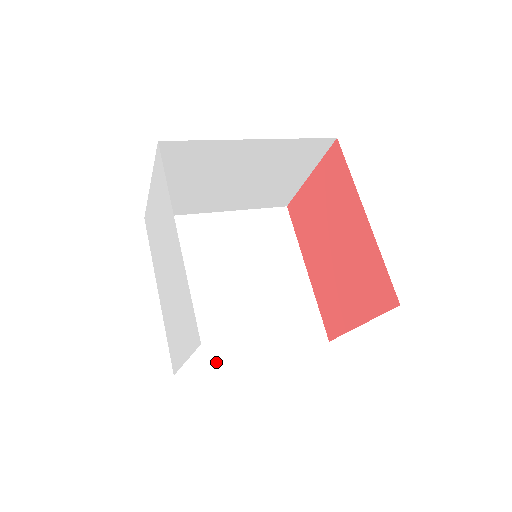
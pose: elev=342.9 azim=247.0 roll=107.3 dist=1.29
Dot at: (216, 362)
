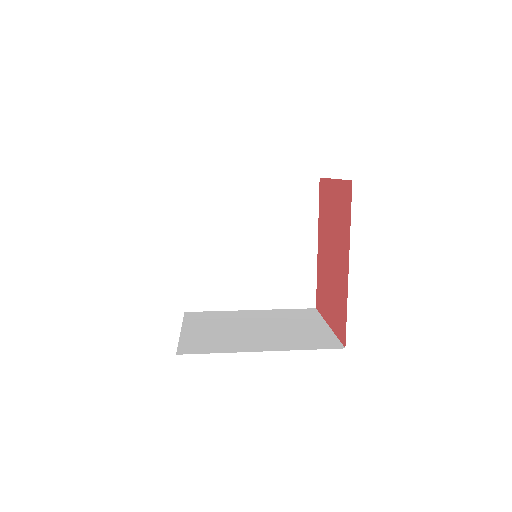
Dot at: (218, 308)
